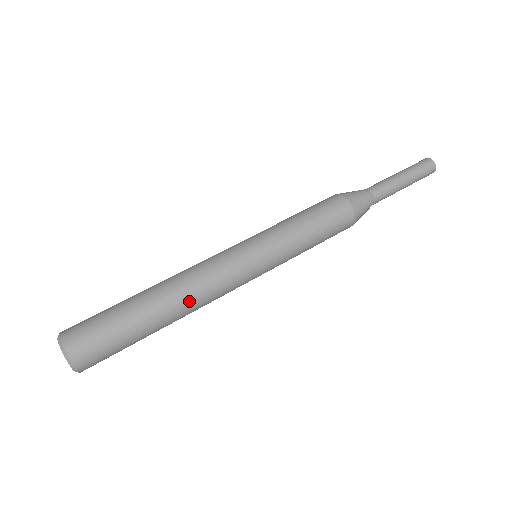
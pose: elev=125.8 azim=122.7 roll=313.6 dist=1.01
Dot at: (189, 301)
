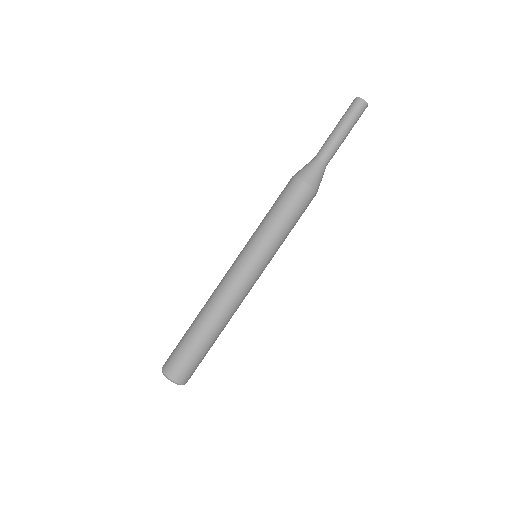
Dot at: occluded
